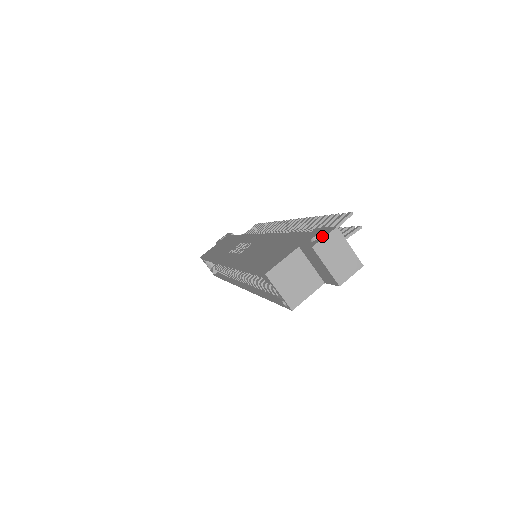
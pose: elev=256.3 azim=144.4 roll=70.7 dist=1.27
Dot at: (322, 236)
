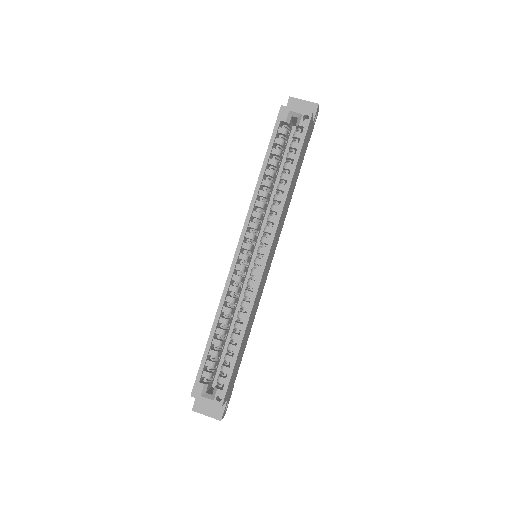
Dot at: occluded
